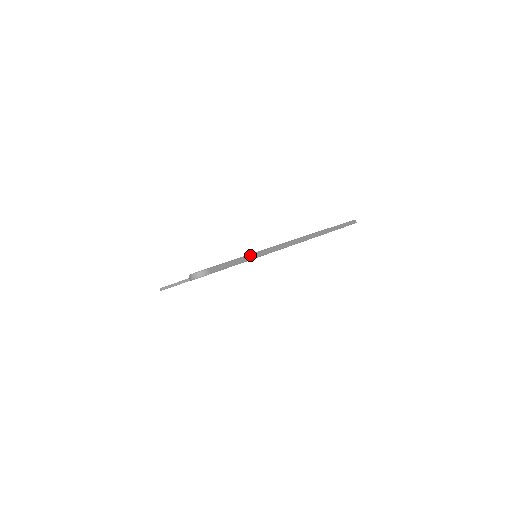
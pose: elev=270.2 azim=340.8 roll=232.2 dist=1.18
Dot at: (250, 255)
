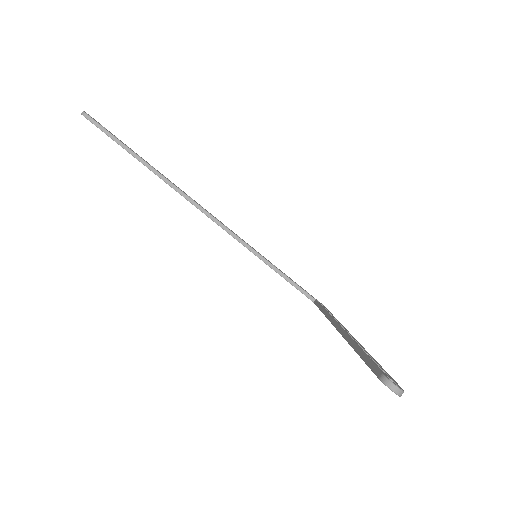
Dot at: occluded
